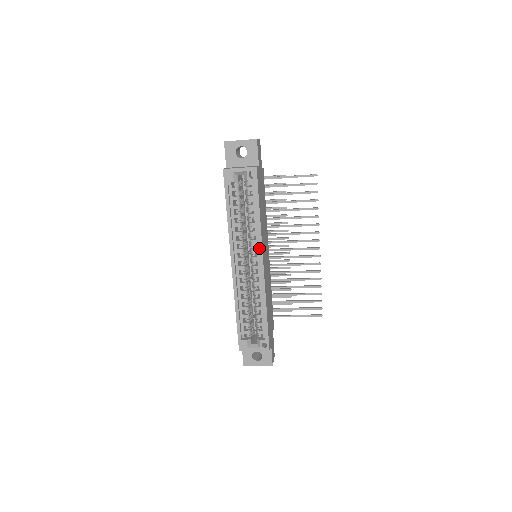
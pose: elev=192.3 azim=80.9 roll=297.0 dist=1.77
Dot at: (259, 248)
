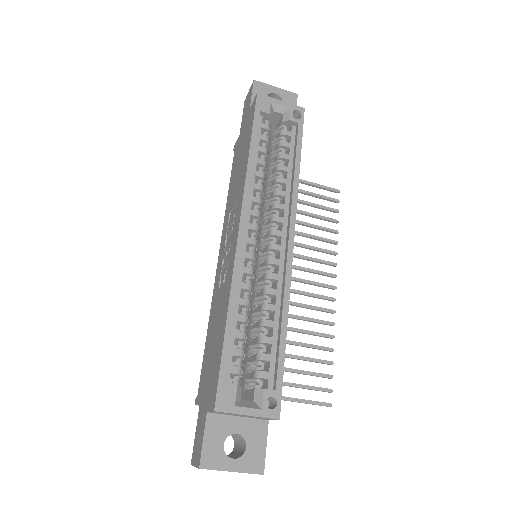
Dot at: (291, 214)
